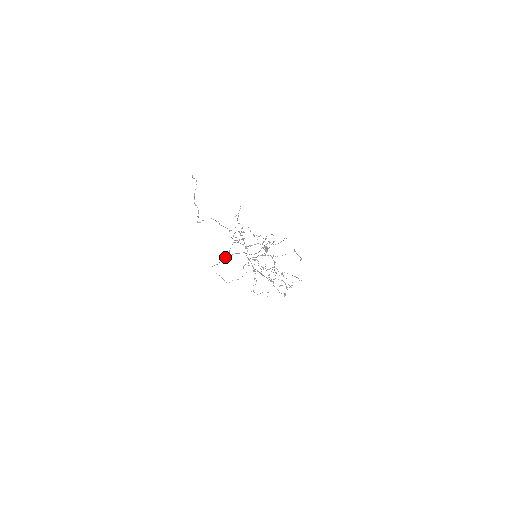
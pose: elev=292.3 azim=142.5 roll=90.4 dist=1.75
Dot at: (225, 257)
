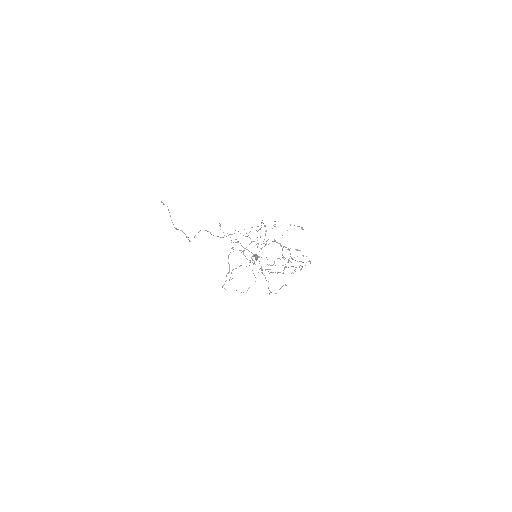
Dot at: (228, 273)
